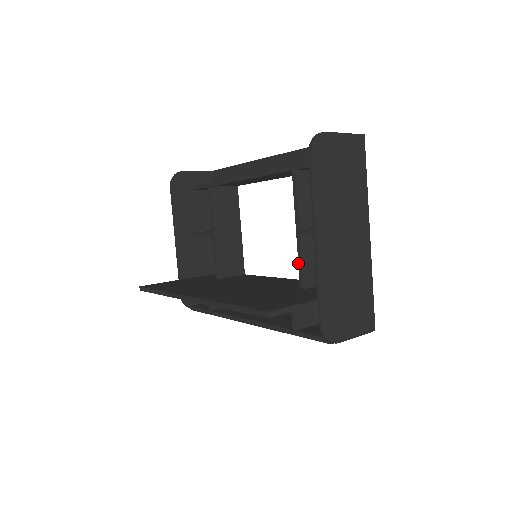
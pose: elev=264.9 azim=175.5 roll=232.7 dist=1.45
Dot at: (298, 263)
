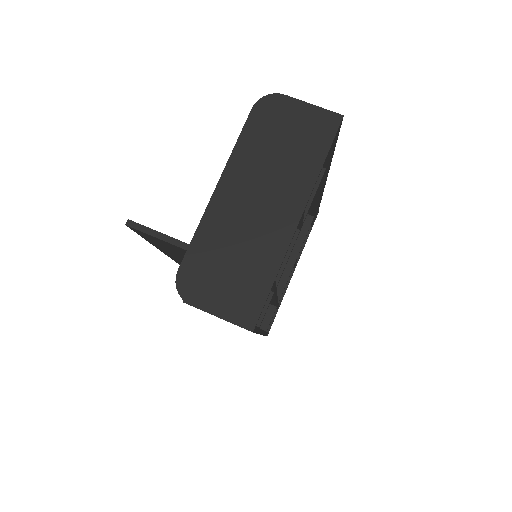
Dot at: occluded
